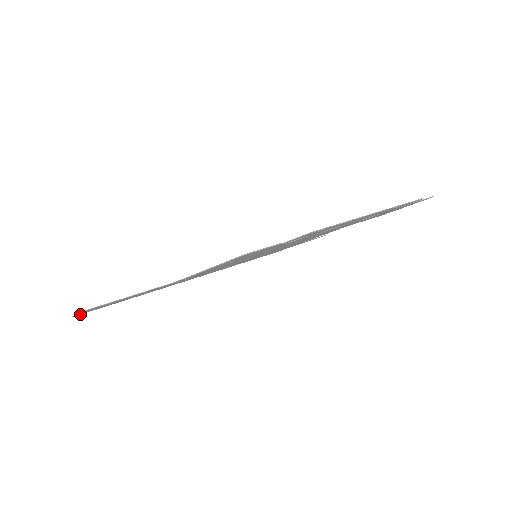
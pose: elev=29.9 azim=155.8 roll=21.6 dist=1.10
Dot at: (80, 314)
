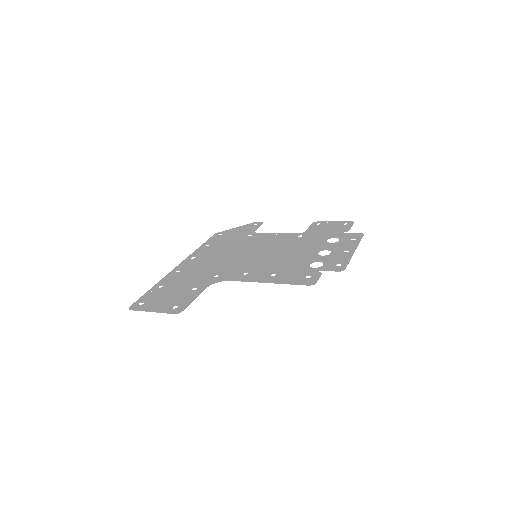
Dot at: (134, 306)
